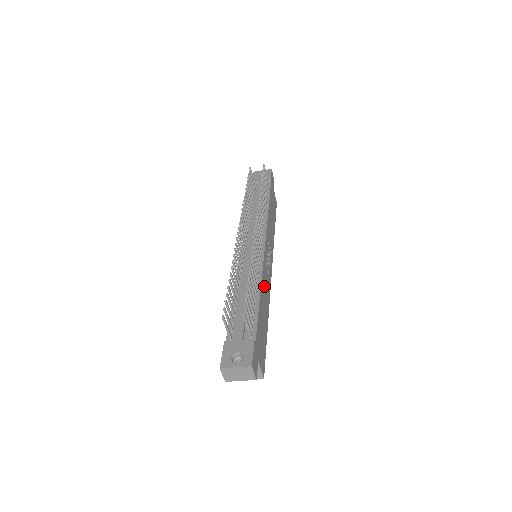
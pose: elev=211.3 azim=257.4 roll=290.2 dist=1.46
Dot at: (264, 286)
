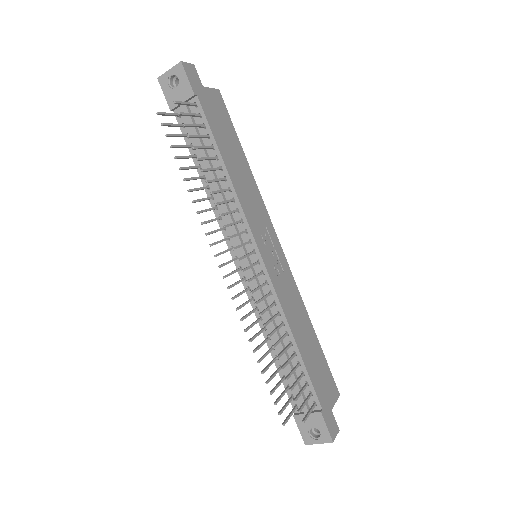
Dot at: (291, 311)
